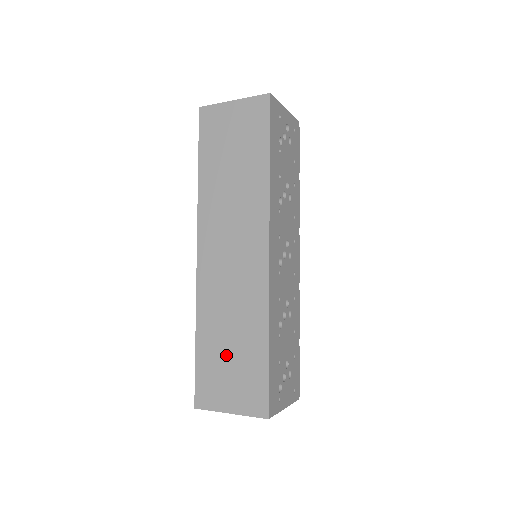
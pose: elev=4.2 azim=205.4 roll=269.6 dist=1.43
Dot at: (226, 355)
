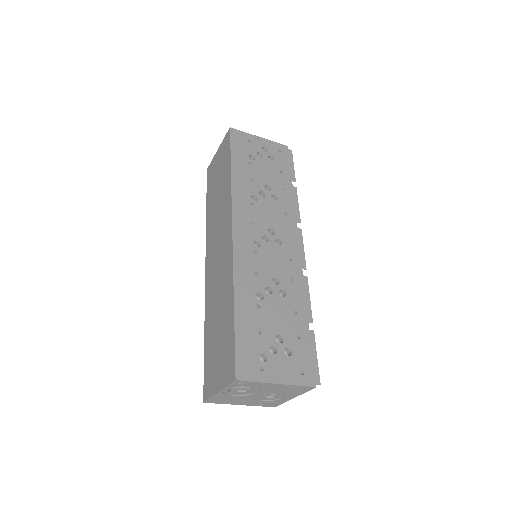
Dot at: (216, 337)
